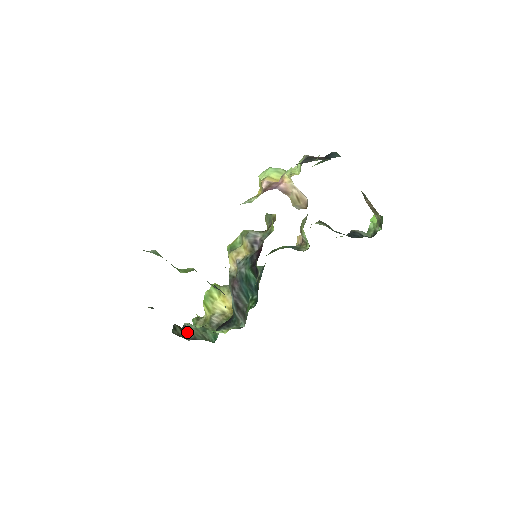
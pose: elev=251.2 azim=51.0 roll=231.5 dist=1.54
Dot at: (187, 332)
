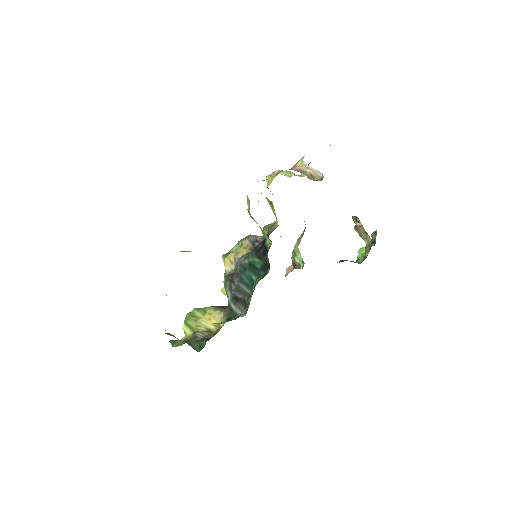
Dot at: (170, 335)
